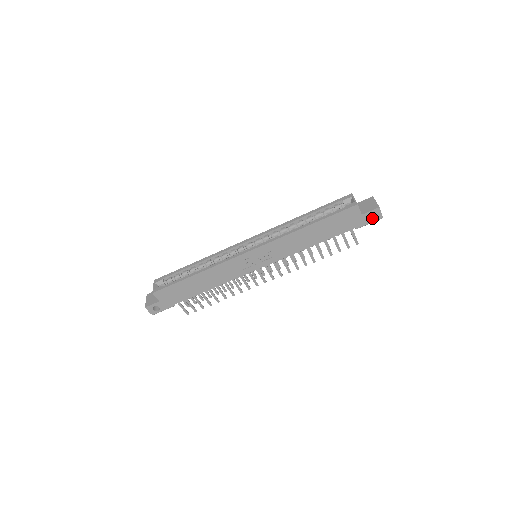
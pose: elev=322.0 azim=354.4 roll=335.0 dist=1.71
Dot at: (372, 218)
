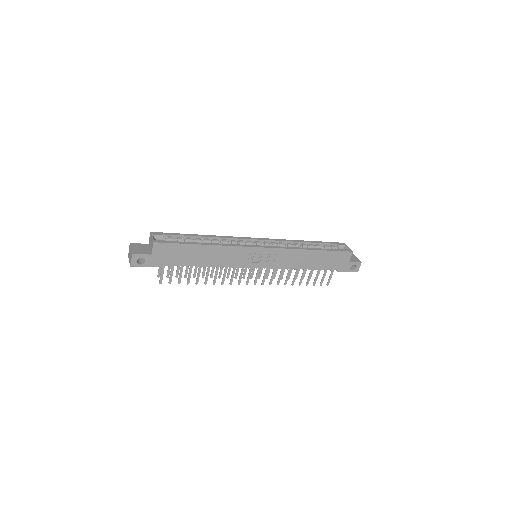
Dot at: (351, 268)
